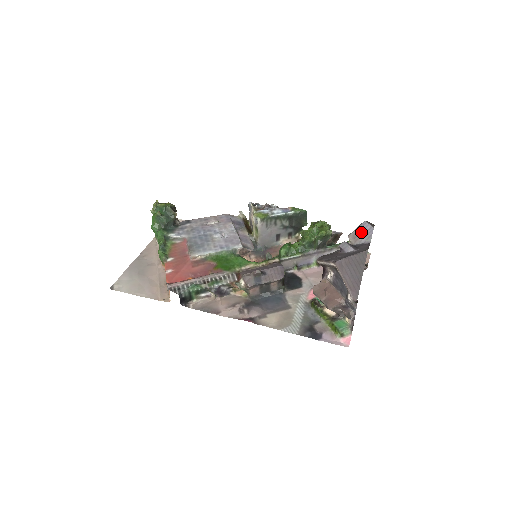
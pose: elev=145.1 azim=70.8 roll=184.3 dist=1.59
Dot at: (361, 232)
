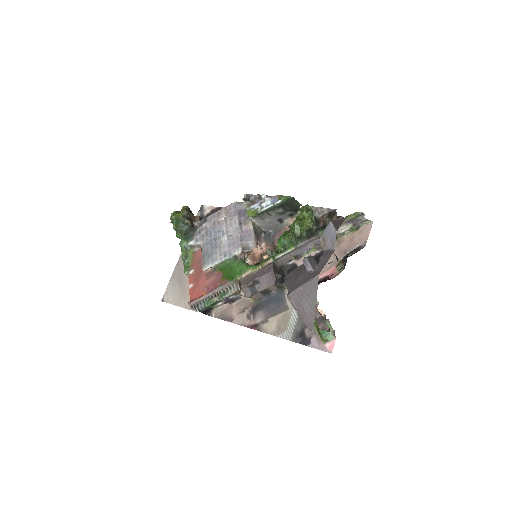
Dot at: (327, 236)
